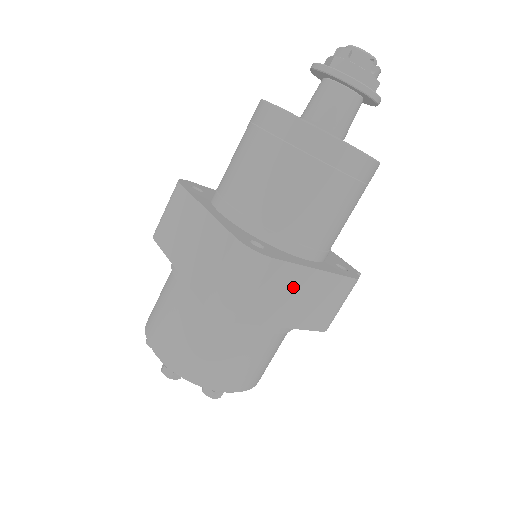
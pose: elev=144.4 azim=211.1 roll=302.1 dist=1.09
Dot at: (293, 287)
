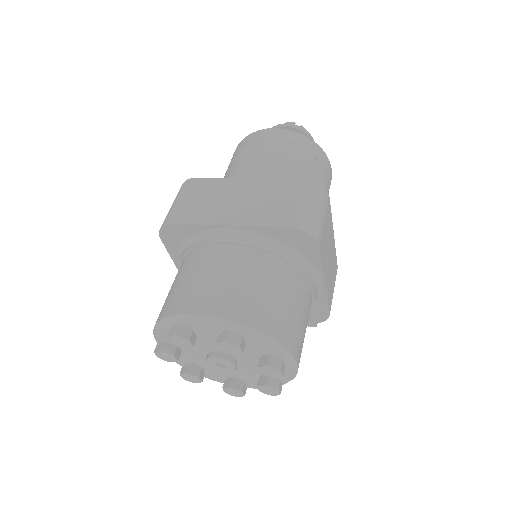
Dot at: (329, 240)
